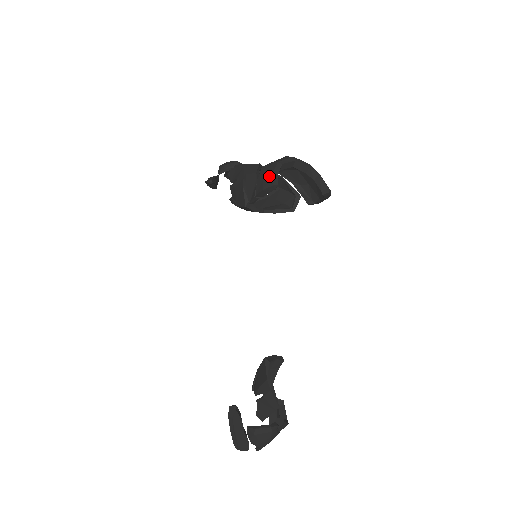
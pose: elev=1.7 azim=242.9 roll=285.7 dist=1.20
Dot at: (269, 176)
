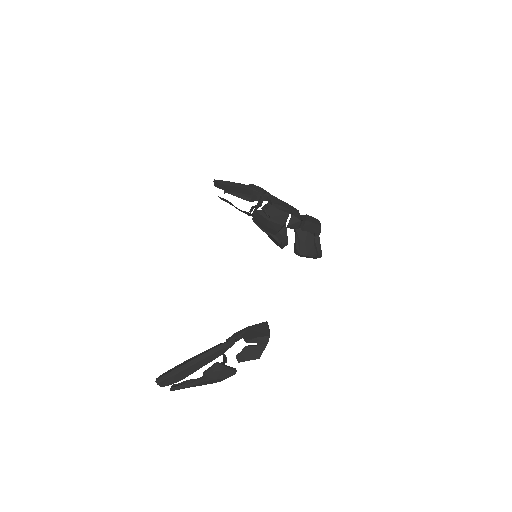
Dot at: (318, 224)
